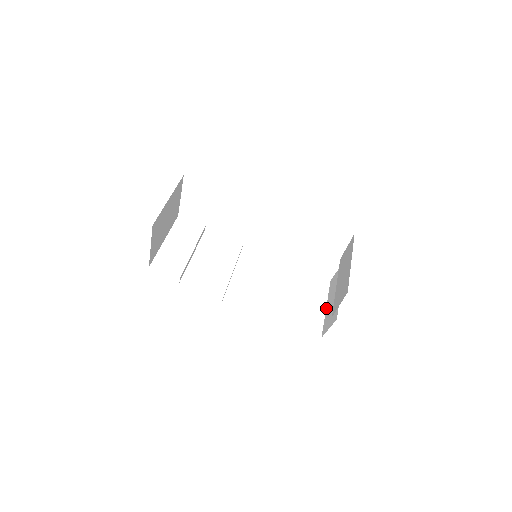
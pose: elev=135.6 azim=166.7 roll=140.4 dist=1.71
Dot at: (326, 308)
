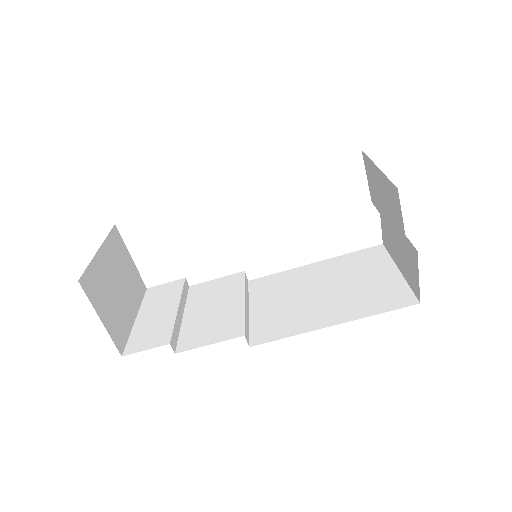
Dot at: (399, 270)
